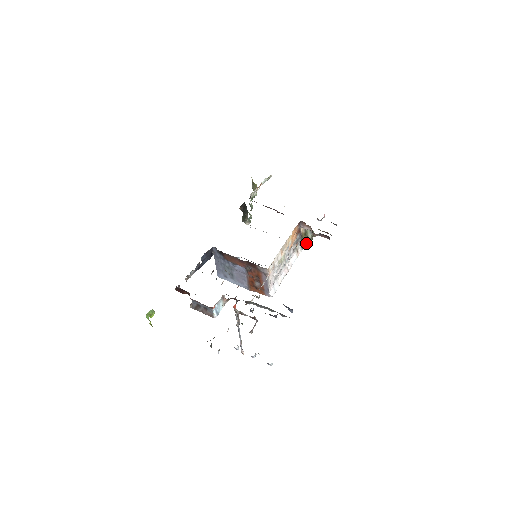
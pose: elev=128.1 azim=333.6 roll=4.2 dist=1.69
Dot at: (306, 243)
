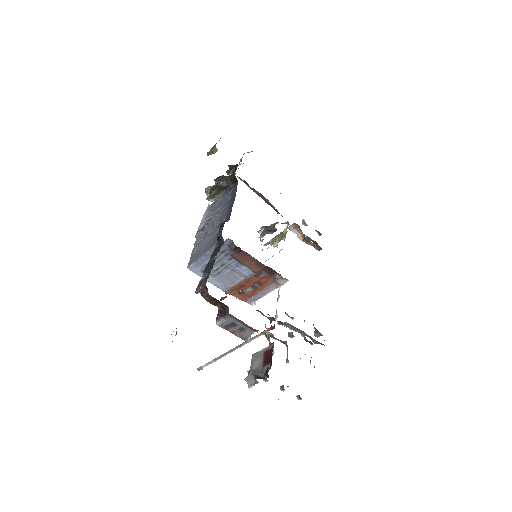
Dot at: (277, 244)
